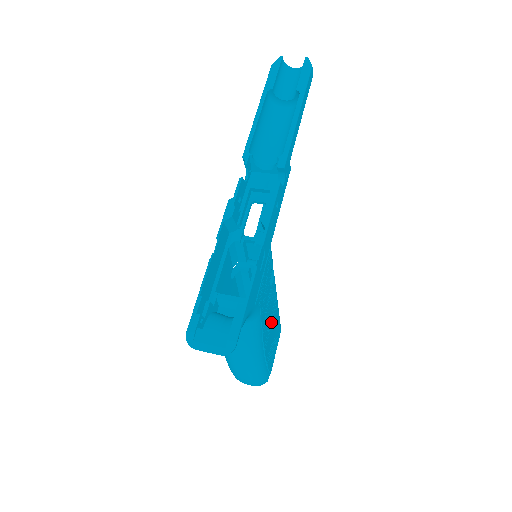
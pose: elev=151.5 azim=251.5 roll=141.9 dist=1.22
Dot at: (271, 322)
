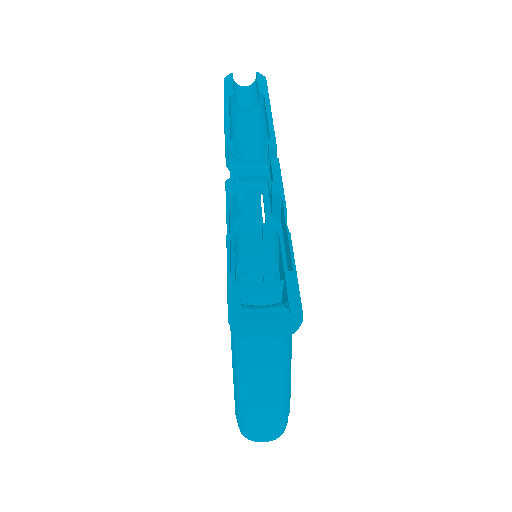
Dot at: occluded
